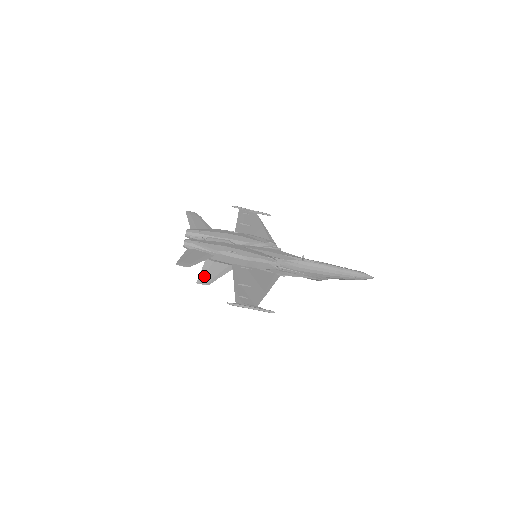
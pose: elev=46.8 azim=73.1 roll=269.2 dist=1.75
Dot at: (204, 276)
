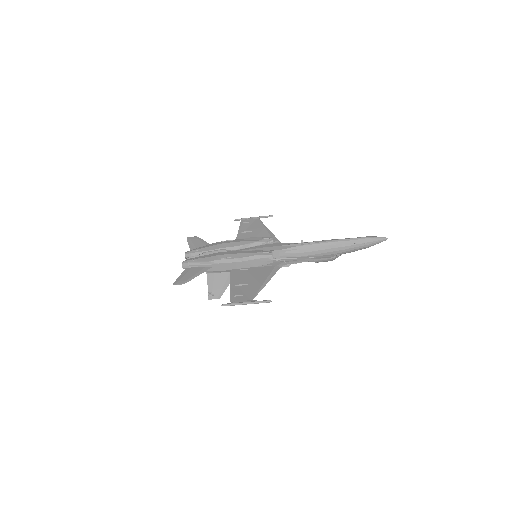
Dot at: (212, 290)
